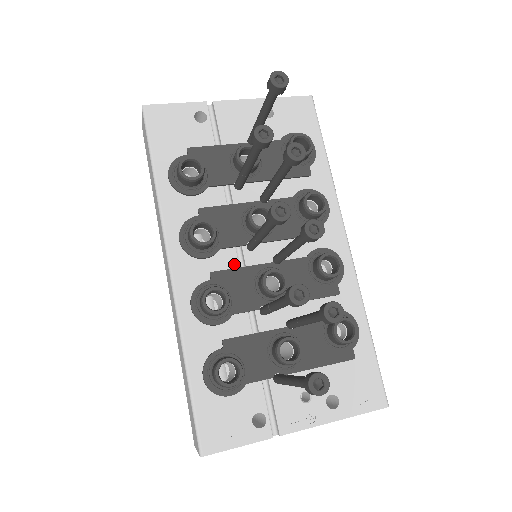
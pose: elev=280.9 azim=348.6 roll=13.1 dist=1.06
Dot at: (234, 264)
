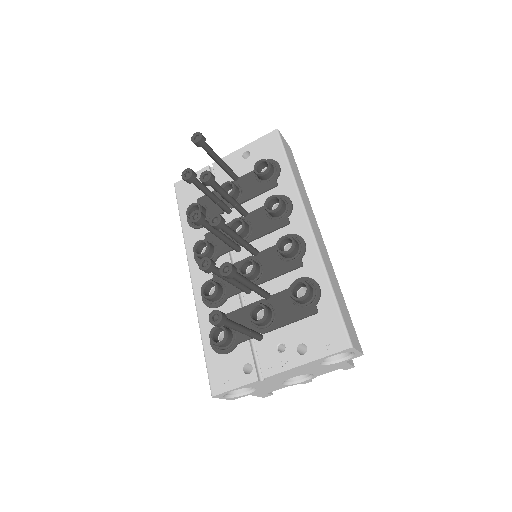
Dot at: occluded
